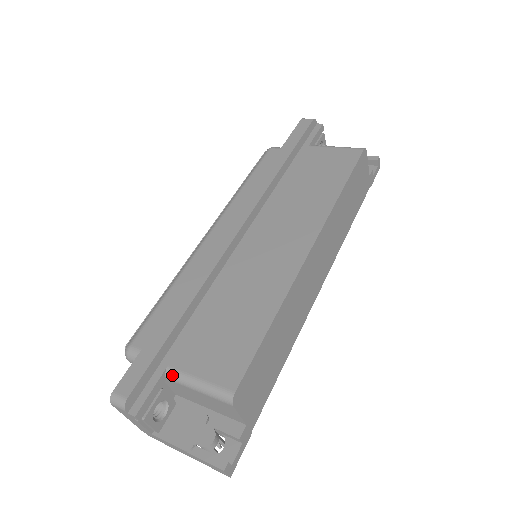
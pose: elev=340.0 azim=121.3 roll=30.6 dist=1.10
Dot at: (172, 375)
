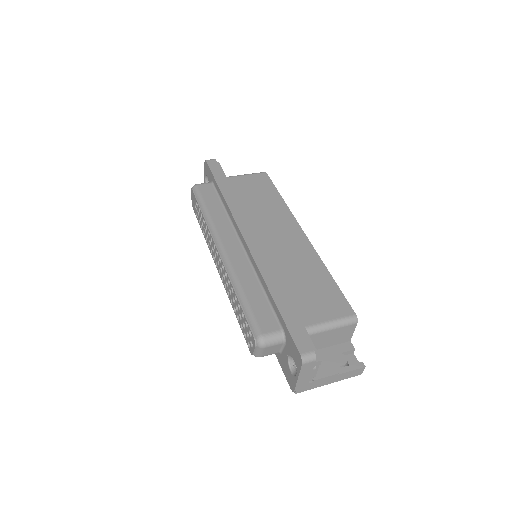
Dot at: (312, 330)
